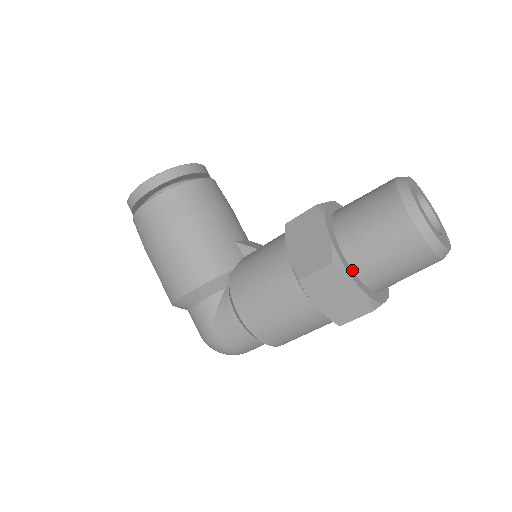
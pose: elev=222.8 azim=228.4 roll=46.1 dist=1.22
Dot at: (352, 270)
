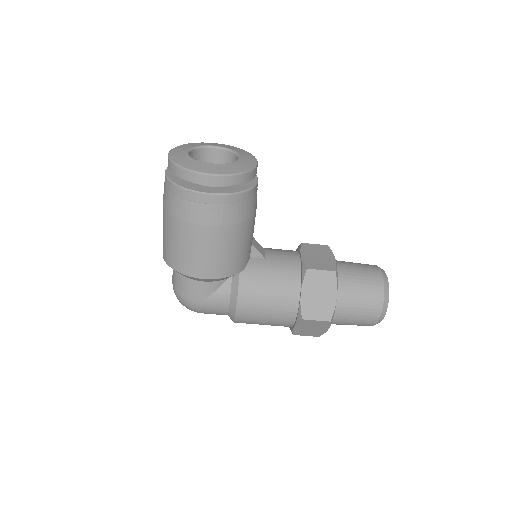
Dot at: occluded
